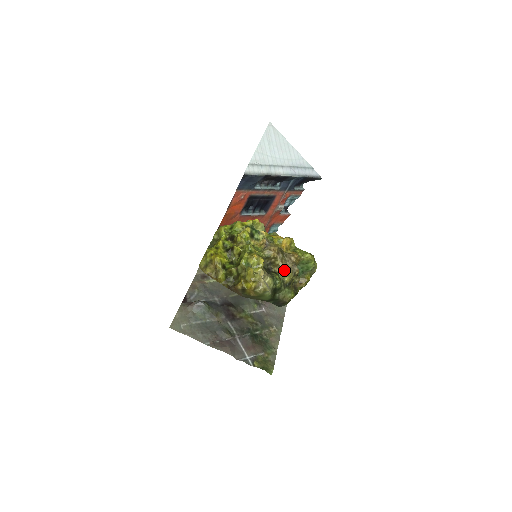
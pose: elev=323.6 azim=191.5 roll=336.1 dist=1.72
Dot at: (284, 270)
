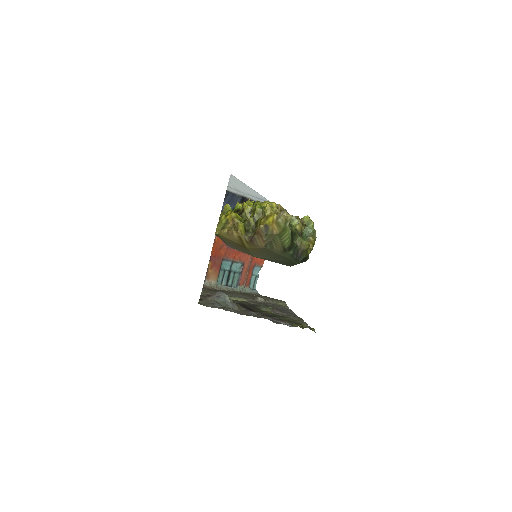
Dot at: (293, 219)
